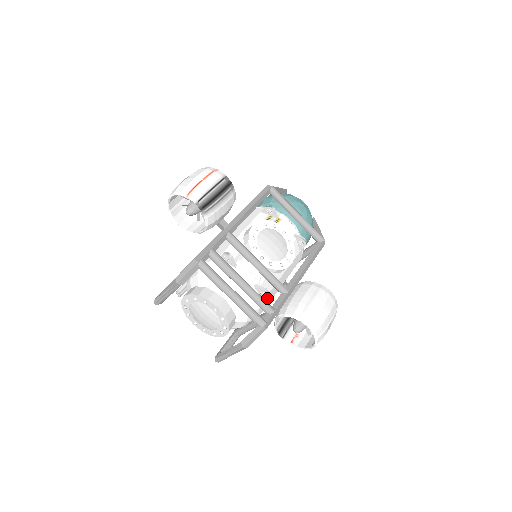
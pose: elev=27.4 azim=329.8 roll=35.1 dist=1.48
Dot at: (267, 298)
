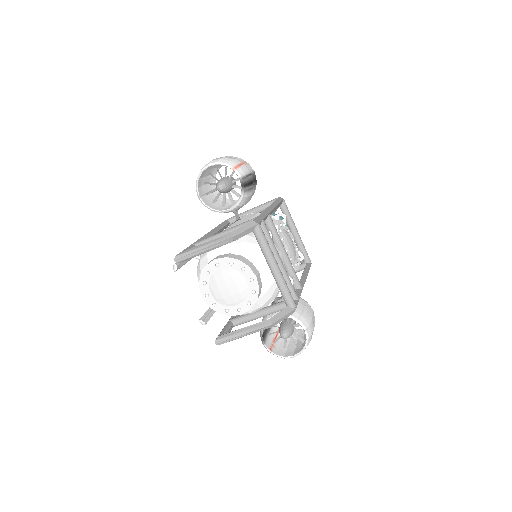
Dot at: (279, 291)
